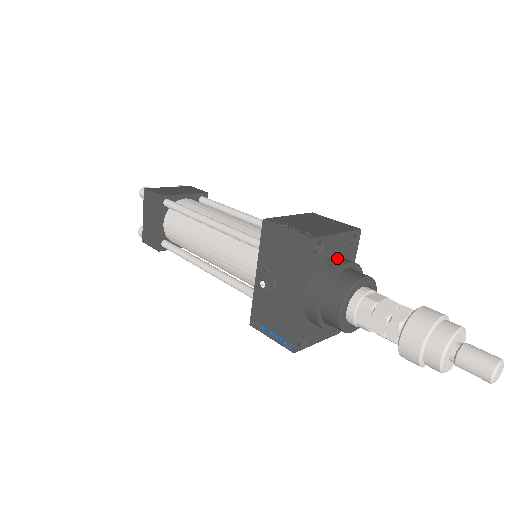
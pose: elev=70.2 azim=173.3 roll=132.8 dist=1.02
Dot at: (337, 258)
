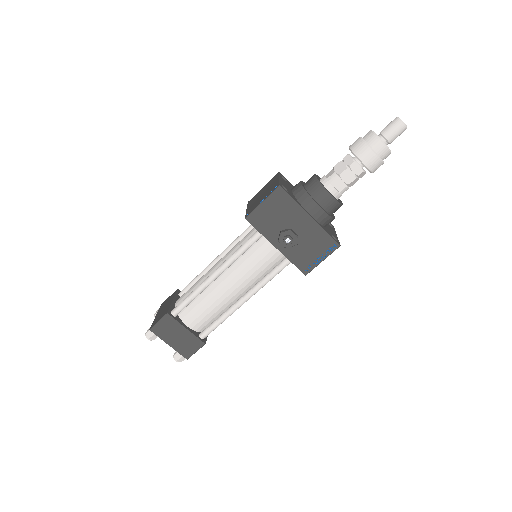
Dot at: (293, 188)
